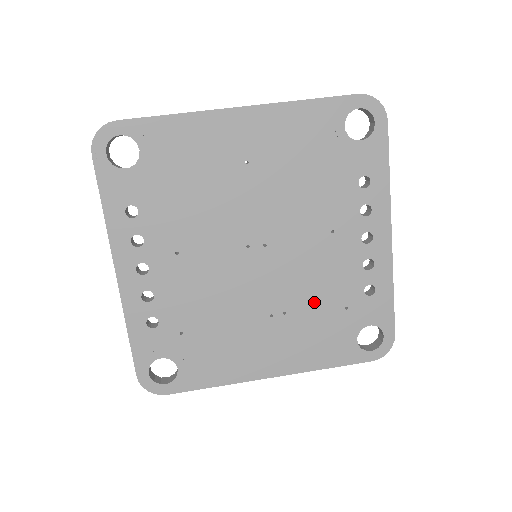
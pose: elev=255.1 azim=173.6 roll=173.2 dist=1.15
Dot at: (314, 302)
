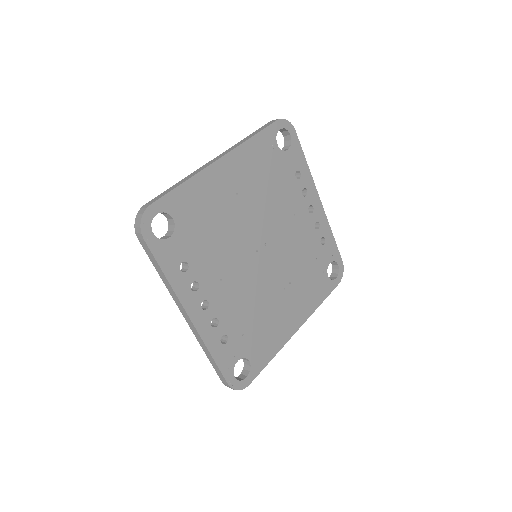
Dot at: (301, 266)
